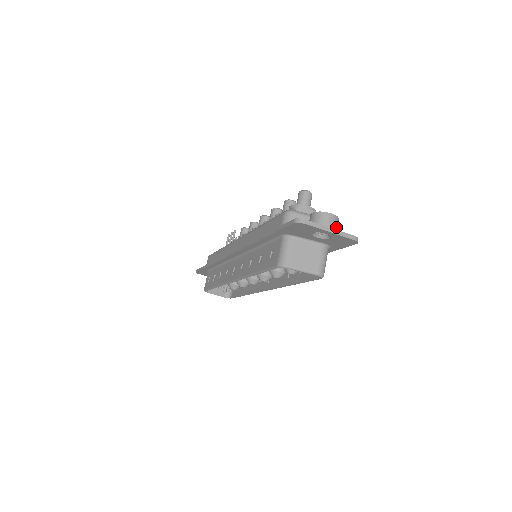
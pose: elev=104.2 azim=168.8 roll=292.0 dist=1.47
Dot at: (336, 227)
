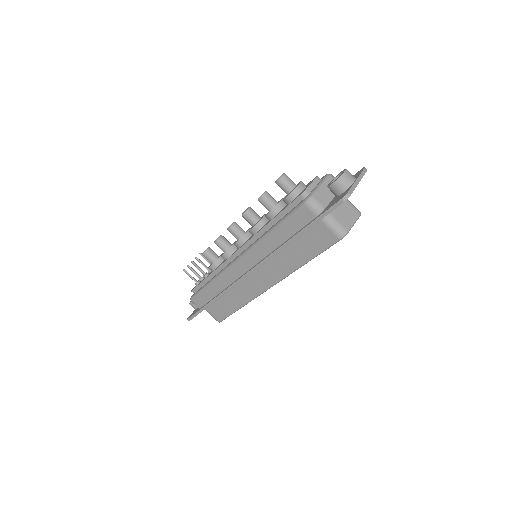
Dot at: (352, 176)
